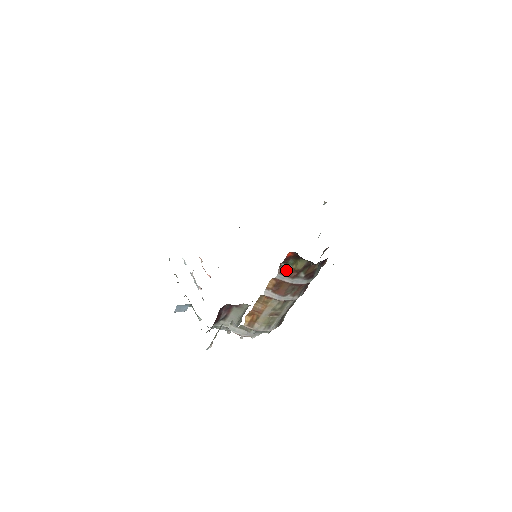
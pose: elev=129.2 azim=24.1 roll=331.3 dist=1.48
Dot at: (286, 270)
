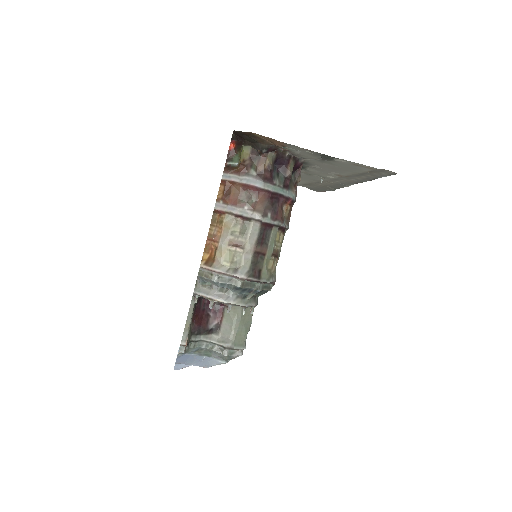
Dot at: (232, 168)
